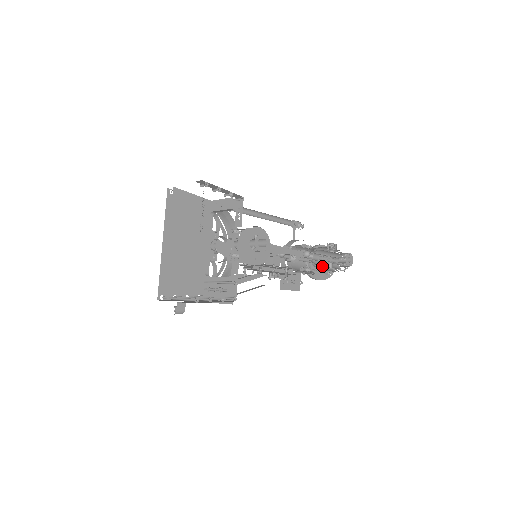
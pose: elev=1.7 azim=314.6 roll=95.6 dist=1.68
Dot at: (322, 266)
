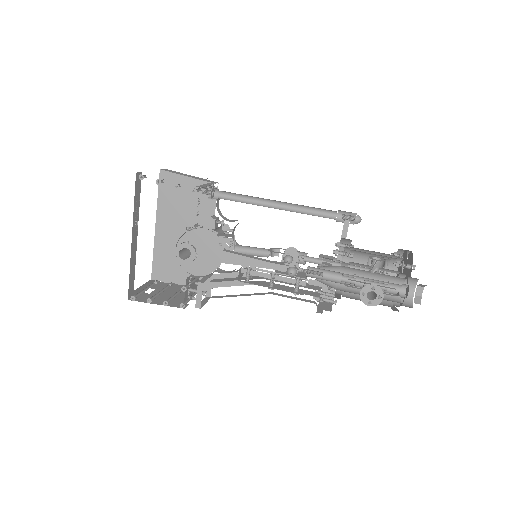
Dot at: occluded
